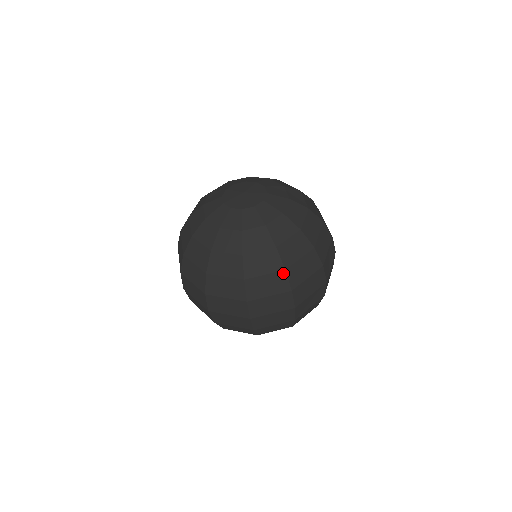
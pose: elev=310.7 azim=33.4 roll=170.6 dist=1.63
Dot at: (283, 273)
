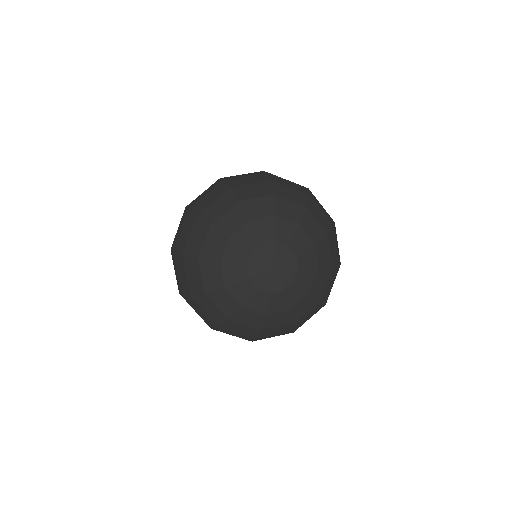
Dot at: (292, 331)
